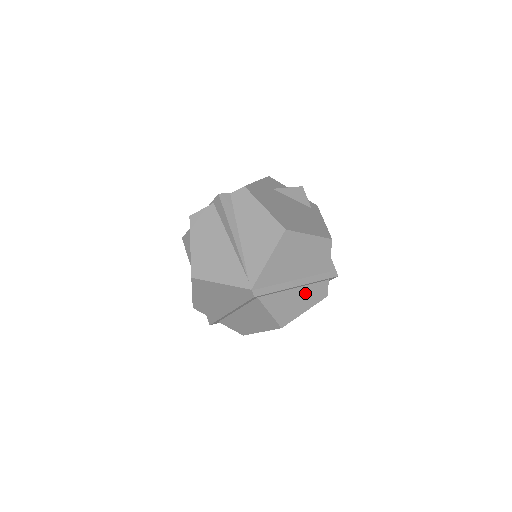
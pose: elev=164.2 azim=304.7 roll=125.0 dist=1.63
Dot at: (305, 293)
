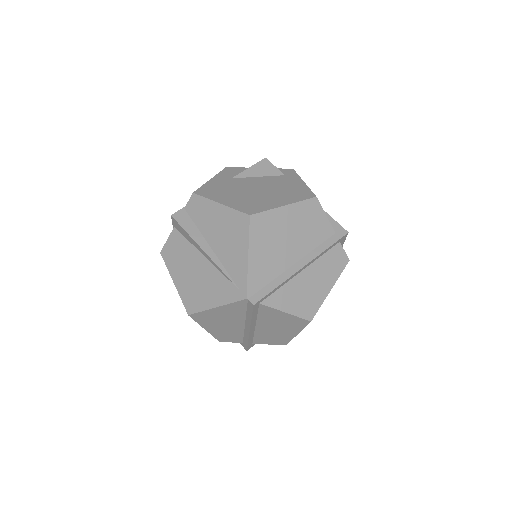
Dot at: (318, 270)
